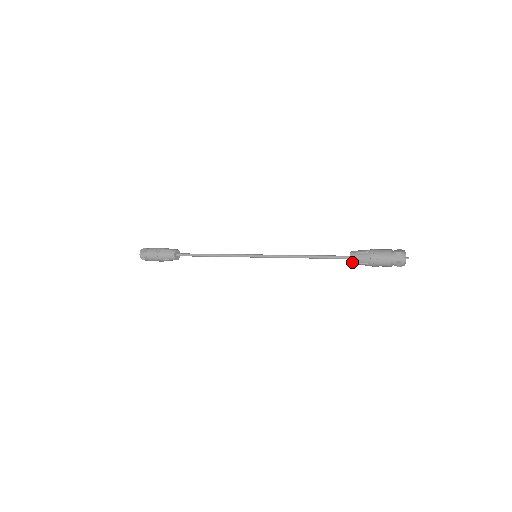
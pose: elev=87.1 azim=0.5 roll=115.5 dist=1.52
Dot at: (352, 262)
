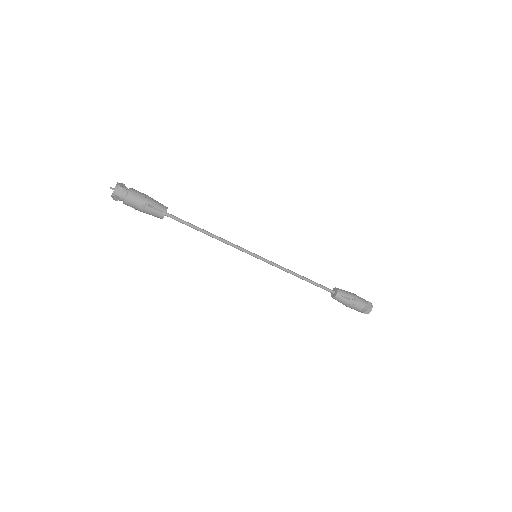
Dot at: (334, 298)
